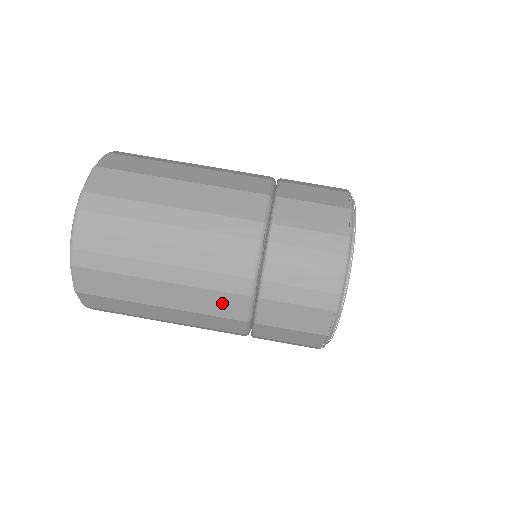
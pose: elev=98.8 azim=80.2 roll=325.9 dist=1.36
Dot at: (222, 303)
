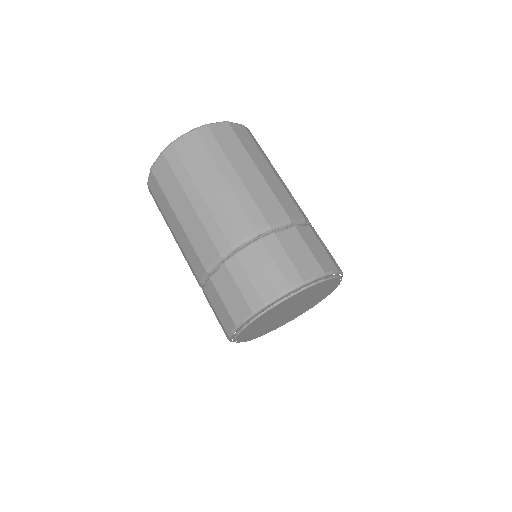
Dot at: (205, 246)
